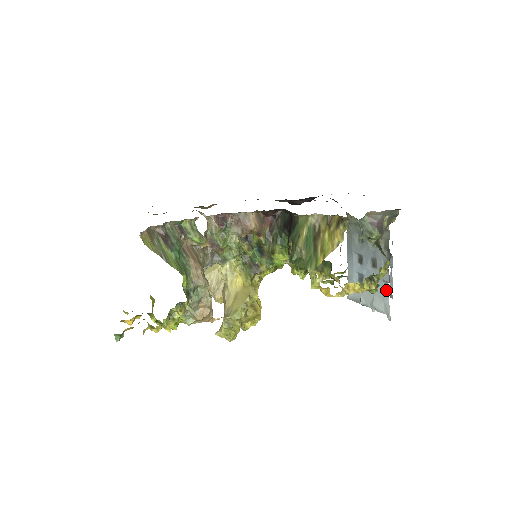
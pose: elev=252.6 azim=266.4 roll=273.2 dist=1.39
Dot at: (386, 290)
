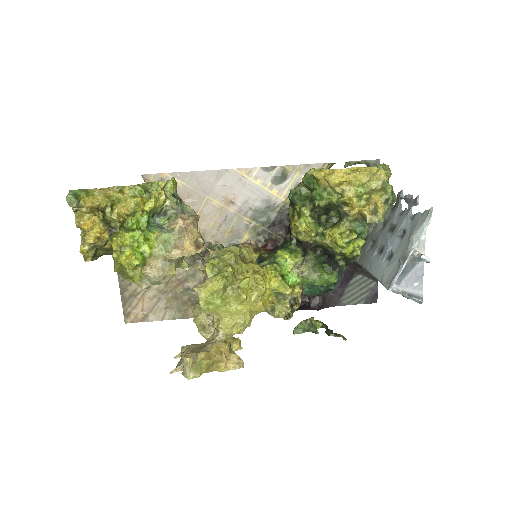
Dot at: (414, 216)
